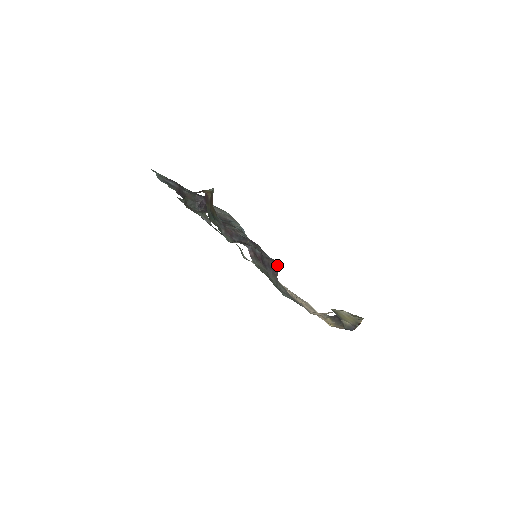
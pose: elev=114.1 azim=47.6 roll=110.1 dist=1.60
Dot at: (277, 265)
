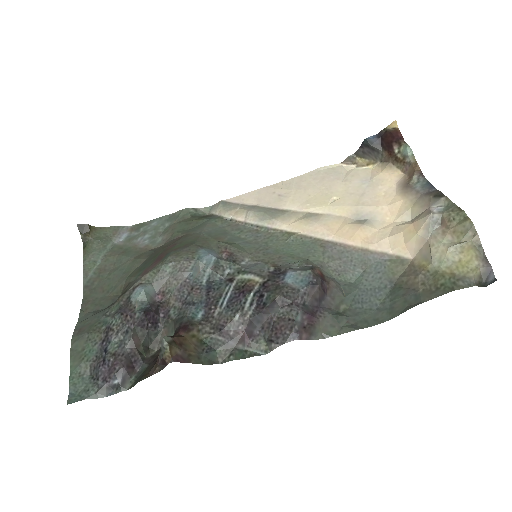
Dot at: (317, 278)
